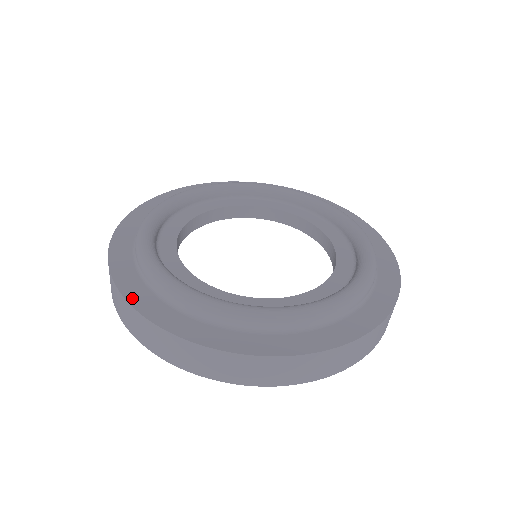
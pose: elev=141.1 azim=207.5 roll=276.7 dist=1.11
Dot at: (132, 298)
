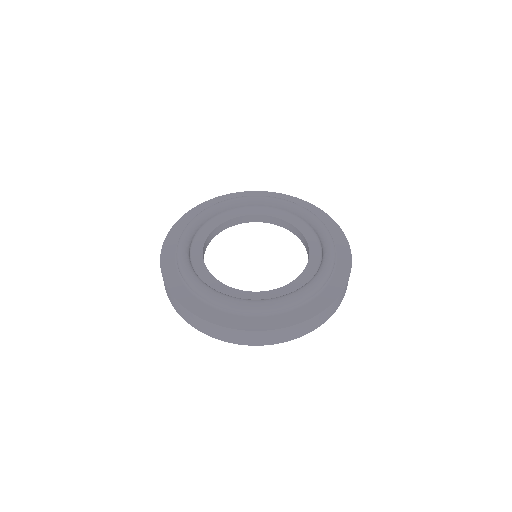
Dot at: (179, 298)
